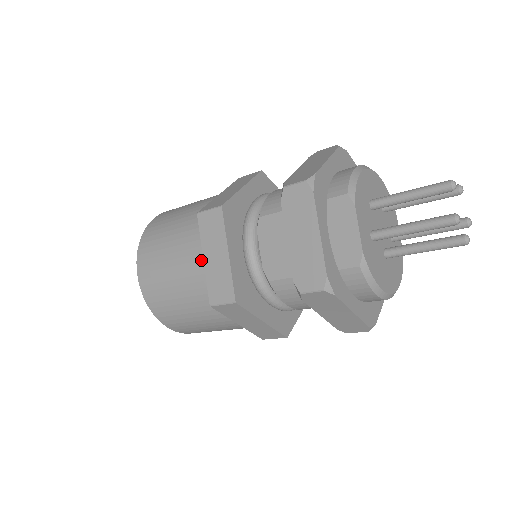
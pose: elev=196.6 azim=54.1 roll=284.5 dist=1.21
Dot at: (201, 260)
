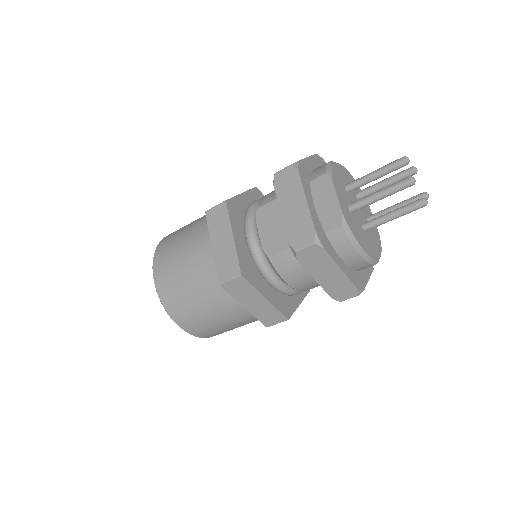
Dot at: (210, 249)
